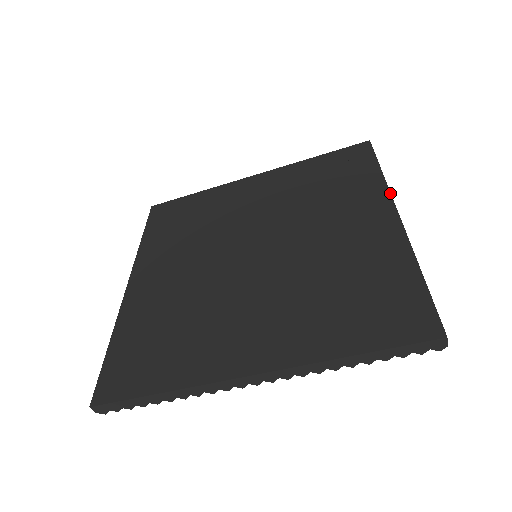
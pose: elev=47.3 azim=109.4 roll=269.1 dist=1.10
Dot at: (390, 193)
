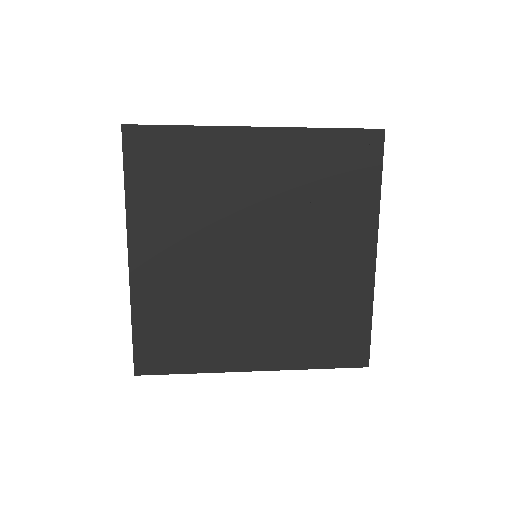
Dot at: (378, 227)
